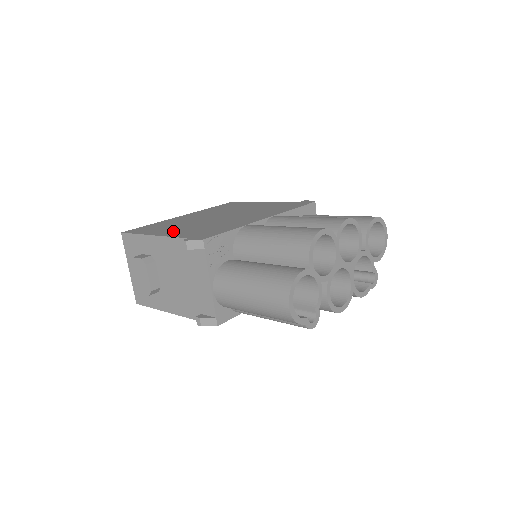
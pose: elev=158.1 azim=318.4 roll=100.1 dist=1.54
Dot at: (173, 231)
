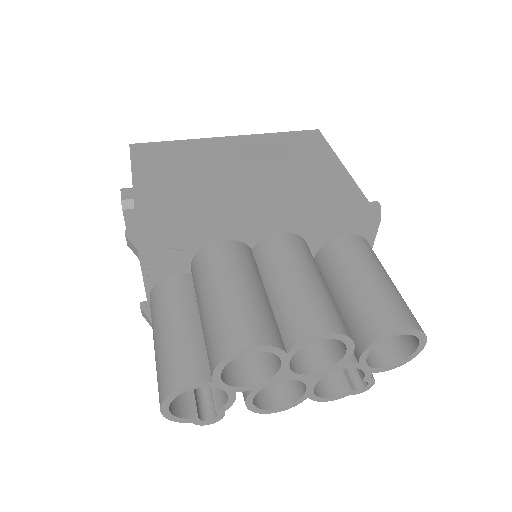
Dot at: (156, 188)
